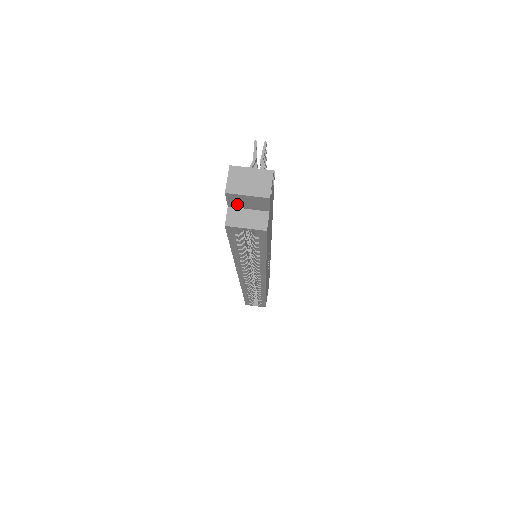
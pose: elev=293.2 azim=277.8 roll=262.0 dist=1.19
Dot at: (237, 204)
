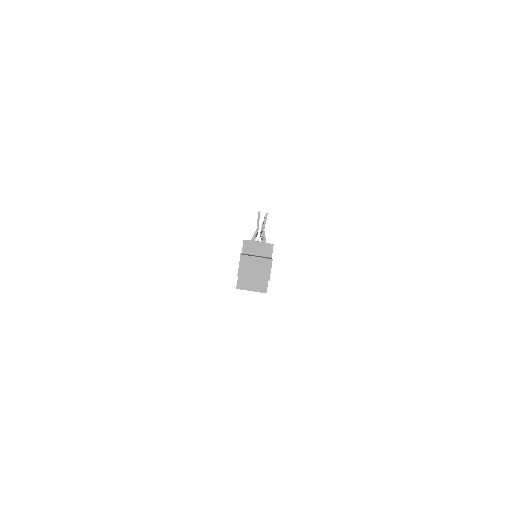
Dot at: occluded
